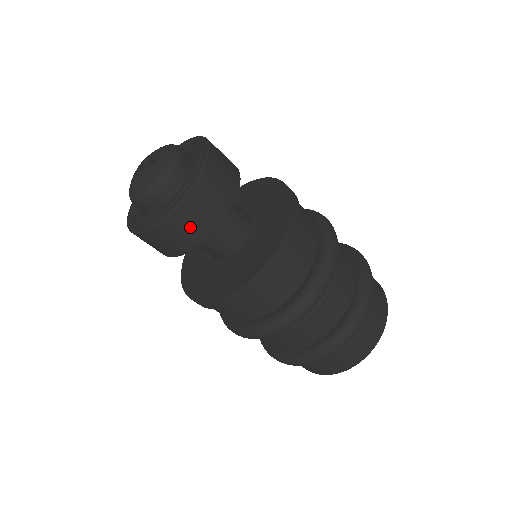
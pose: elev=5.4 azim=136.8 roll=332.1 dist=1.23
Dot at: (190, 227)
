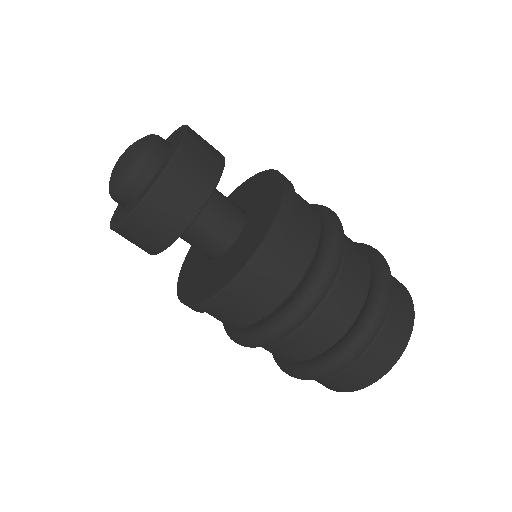
Dot at: (185, 190)
